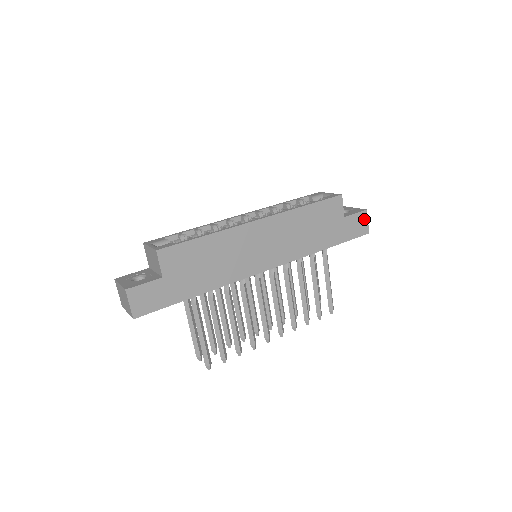
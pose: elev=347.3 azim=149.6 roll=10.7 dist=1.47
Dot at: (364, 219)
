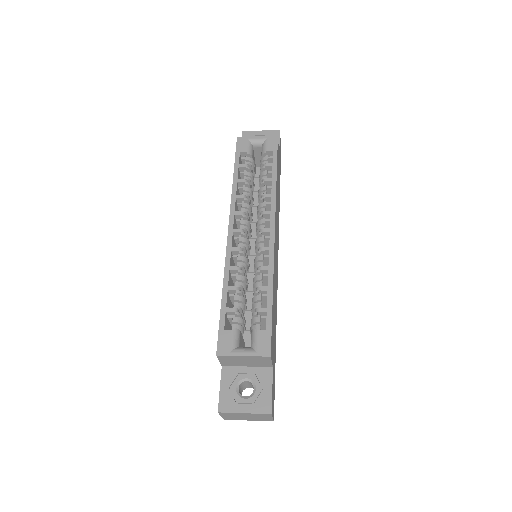
Dot at: (280, 141)
